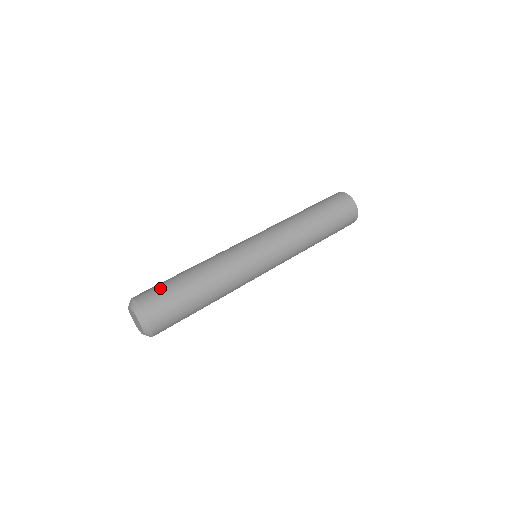
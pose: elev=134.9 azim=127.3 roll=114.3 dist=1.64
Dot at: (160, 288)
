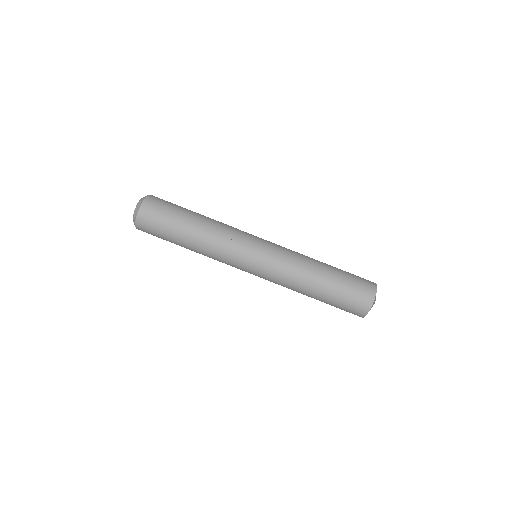
Dot at: (157, 229)
